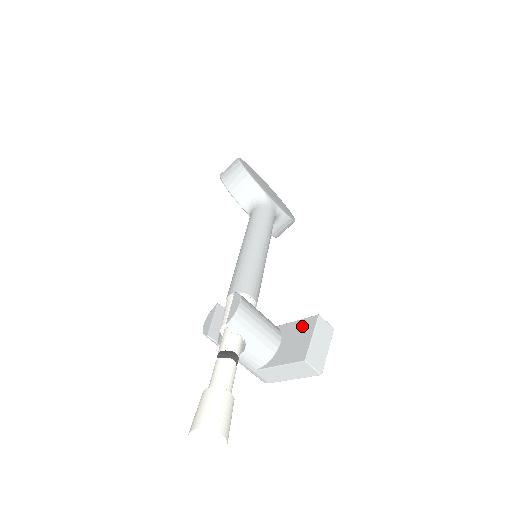
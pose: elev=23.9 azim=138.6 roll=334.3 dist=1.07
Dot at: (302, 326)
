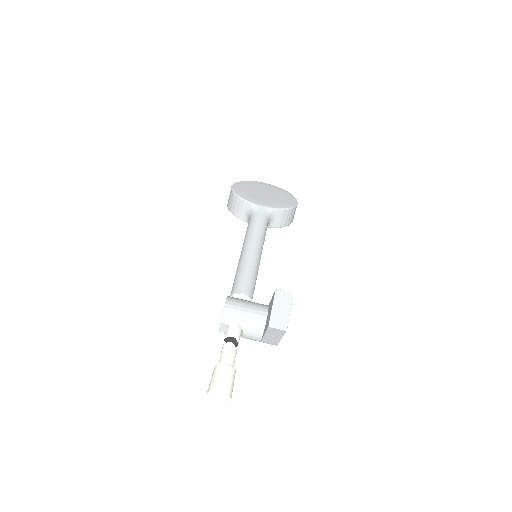
Dot at: (272, 301)
